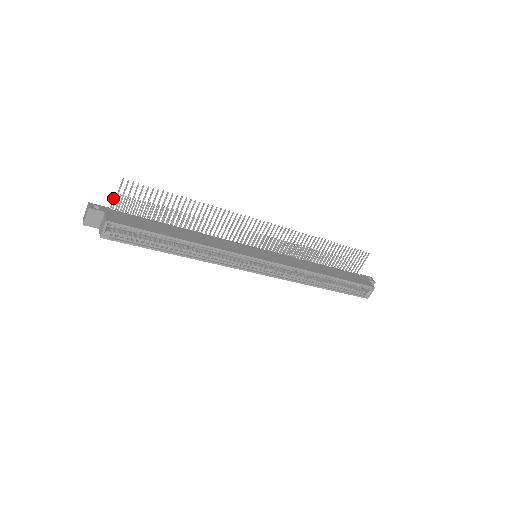
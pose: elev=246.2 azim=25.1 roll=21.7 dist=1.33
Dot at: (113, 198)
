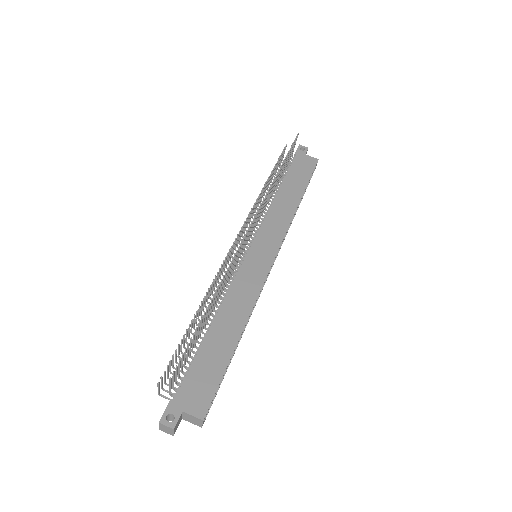
Dot at: (158, 387)
